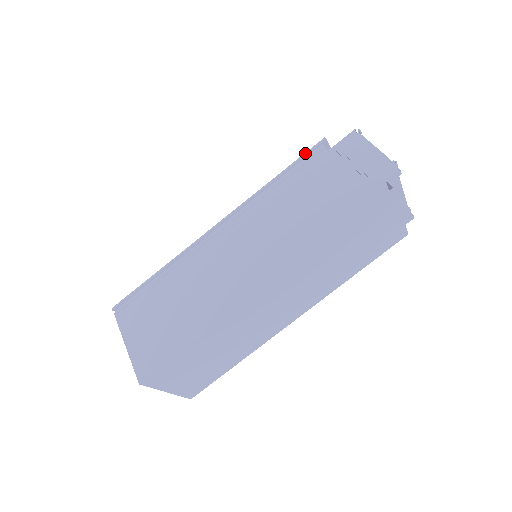
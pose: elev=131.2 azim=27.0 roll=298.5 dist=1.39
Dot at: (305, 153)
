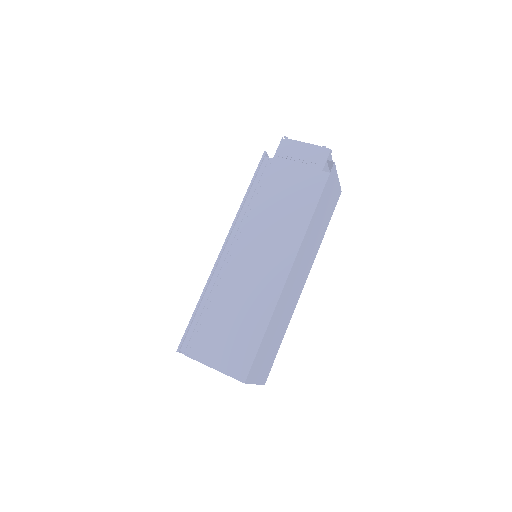
Dot at: (257, 167)
